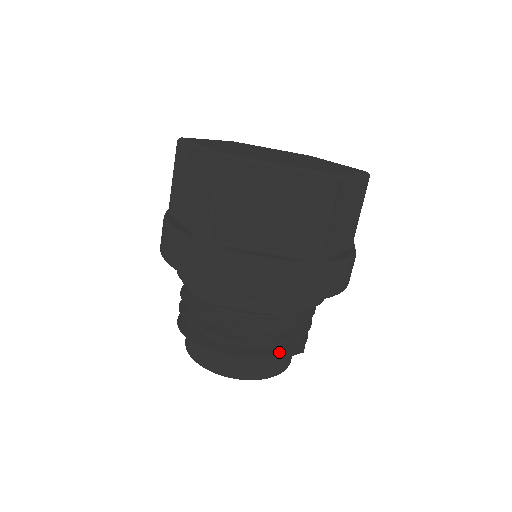
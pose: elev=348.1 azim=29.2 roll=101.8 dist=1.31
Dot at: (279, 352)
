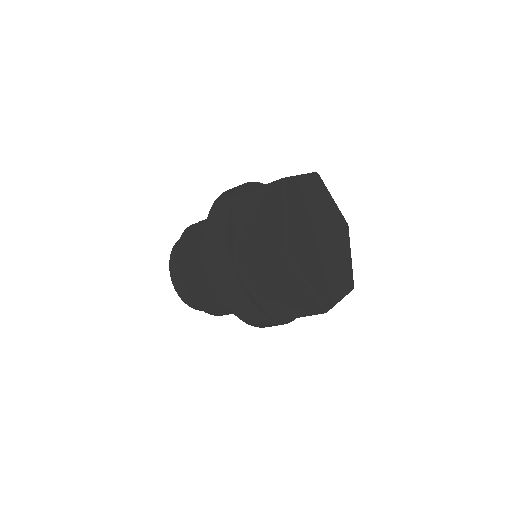
Dot at: (216, 312)
